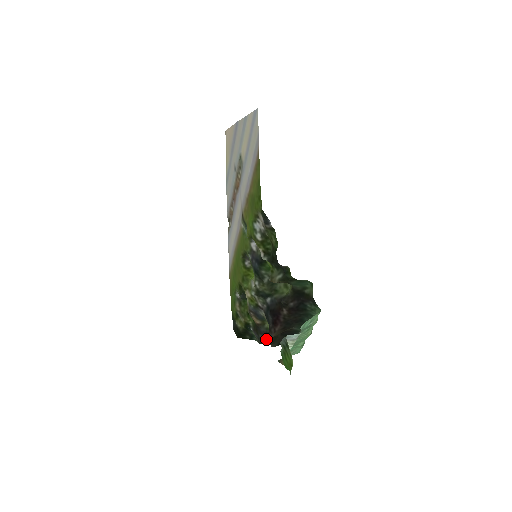
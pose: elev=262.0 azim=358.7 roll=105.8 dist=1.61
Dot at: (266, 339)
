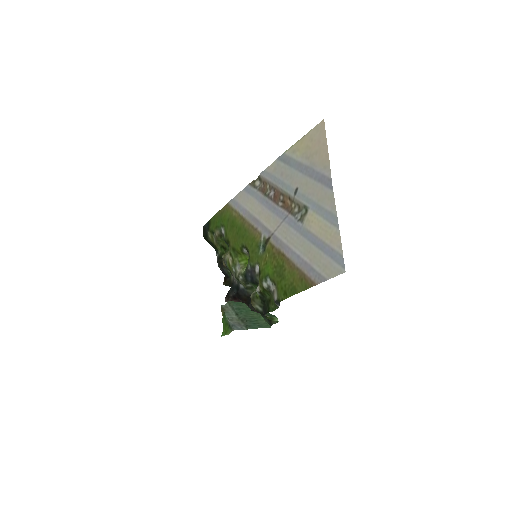
Dot at: occluded
